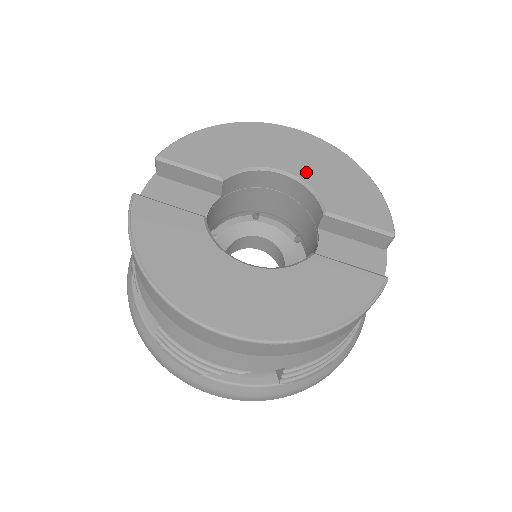
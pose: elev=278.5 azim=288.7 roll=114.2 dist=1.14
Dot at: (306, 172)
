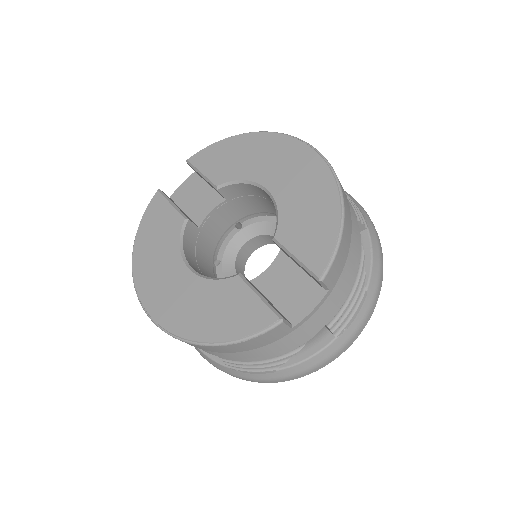
Dot at: (283, 193)
